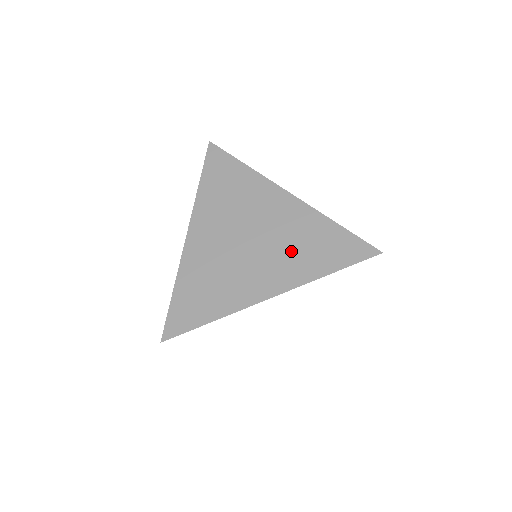
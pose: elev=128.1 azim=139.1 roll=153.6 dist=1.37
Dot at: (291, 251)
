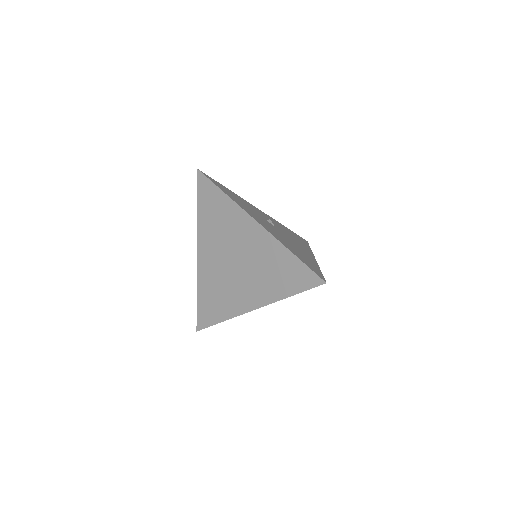
Dot at: (263, 275)
